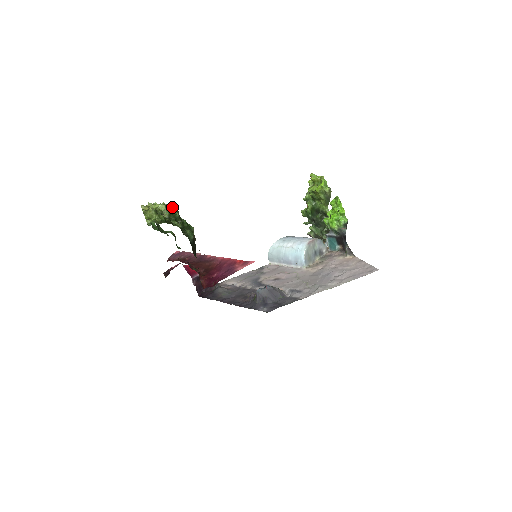
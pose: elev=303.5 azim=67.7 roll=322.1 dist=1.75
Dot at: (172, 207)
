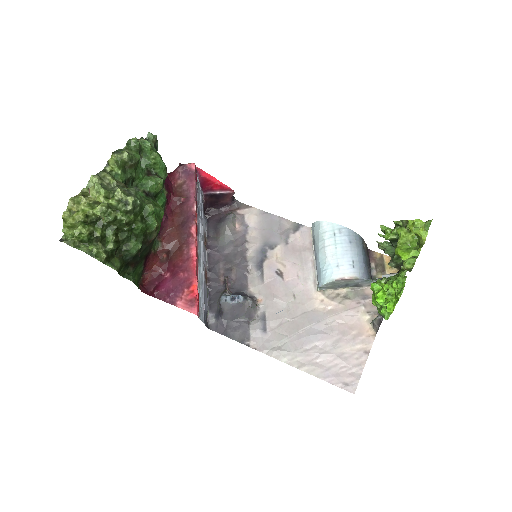
Dot at: (127, 202)
